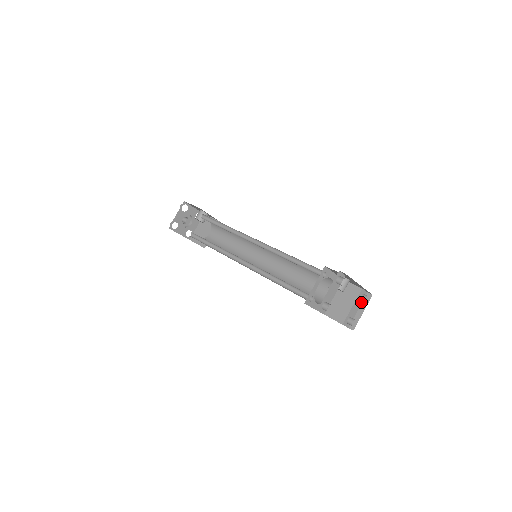
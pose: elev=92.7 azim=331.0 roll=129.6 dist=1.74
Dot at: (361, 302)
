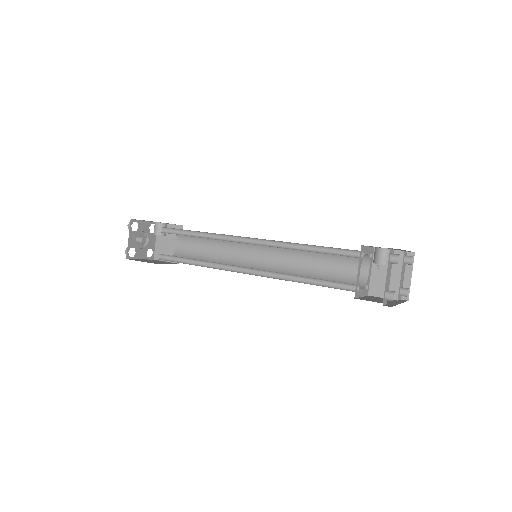
Dot at: (405, 265)
